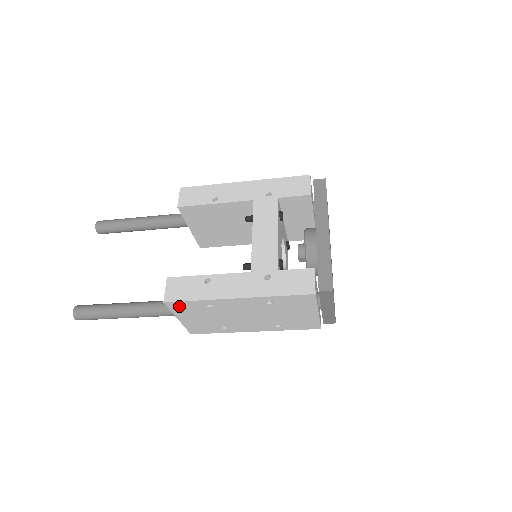
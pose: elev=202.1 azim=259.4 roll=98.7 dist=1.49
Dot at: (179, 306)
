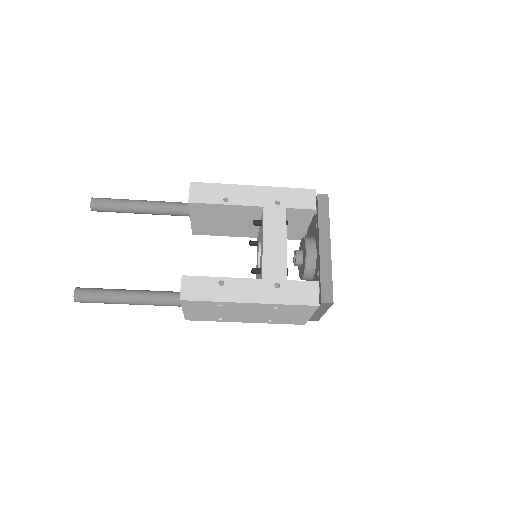
Dot at: (192, 303)
